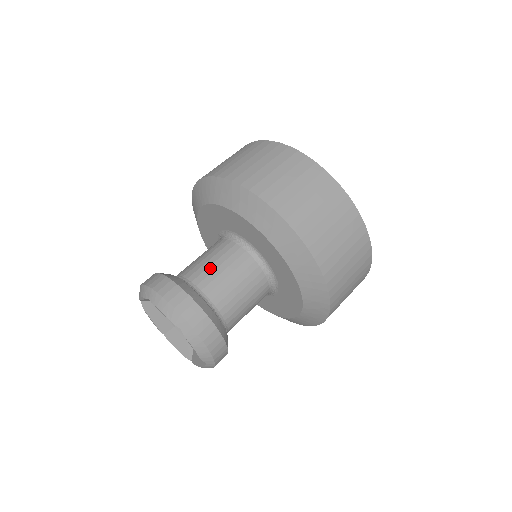
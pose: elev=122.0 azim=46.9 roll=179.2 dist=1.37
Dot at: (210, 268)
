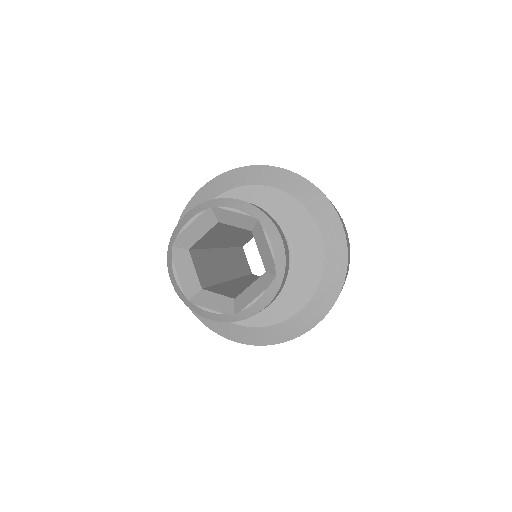
Dot at: occluded
